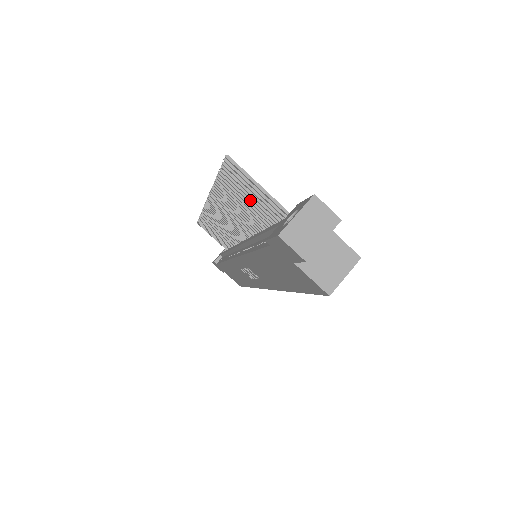
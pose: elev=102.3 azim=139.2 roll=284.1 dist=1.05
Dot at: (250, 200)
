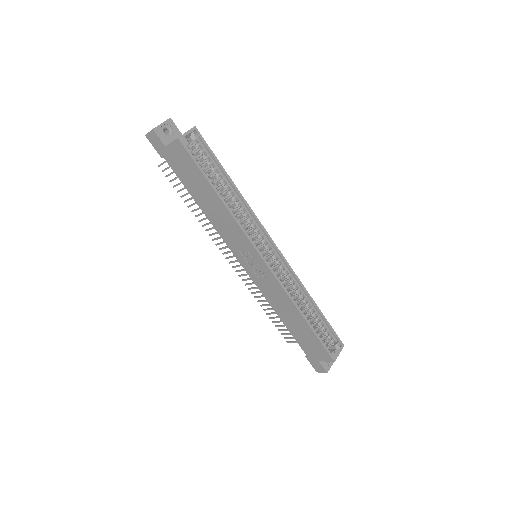
Dot at: occluded
